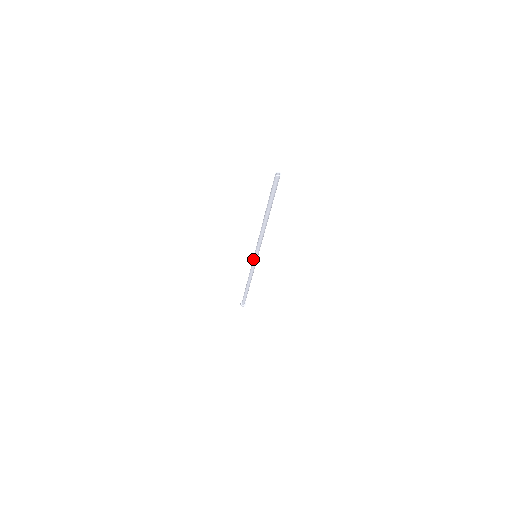
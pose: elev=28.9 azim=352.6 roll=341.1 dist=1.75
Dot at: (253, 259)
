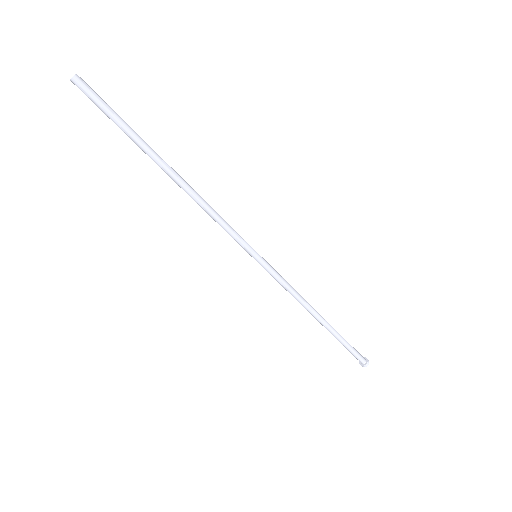
Dot at: occluded
